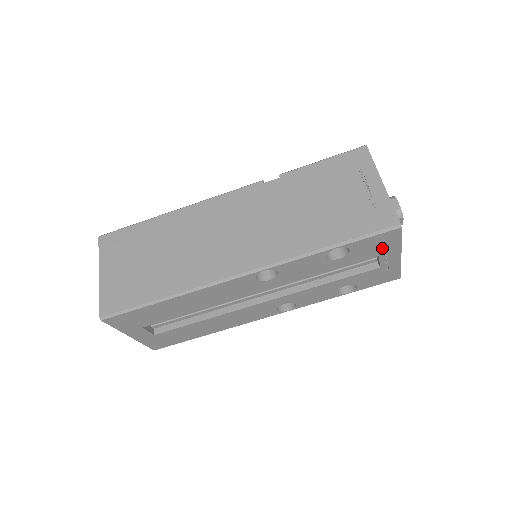
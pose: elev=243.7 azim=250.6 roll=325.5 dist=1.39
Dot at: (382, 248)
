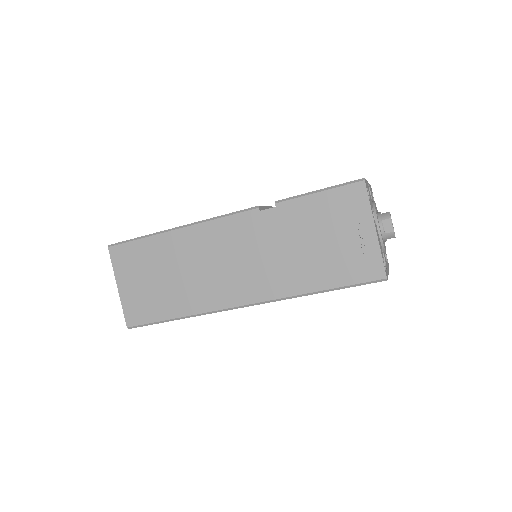
Dot at: occluded
